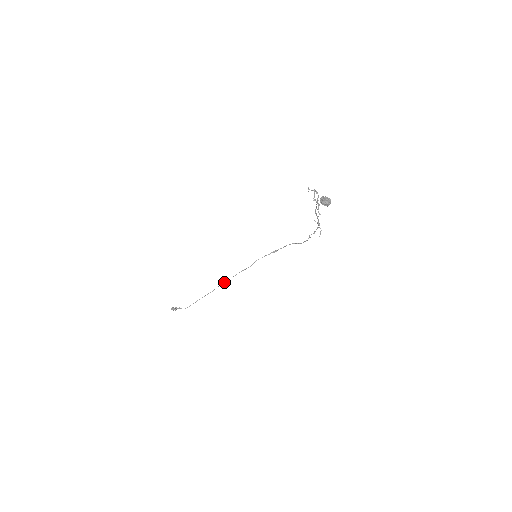
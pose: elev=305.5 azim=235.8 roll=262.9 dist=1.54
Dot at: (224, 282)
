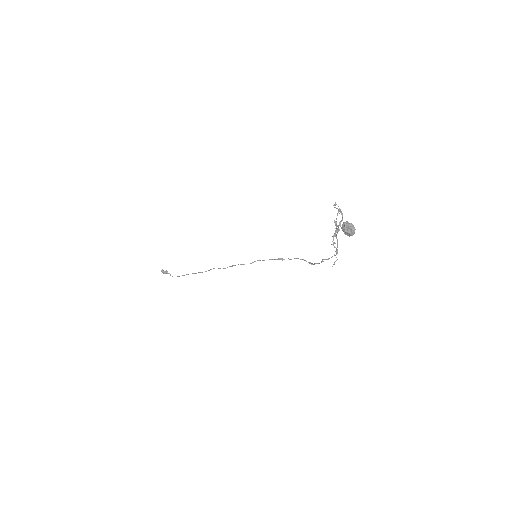
Dot at: (218, 268)
